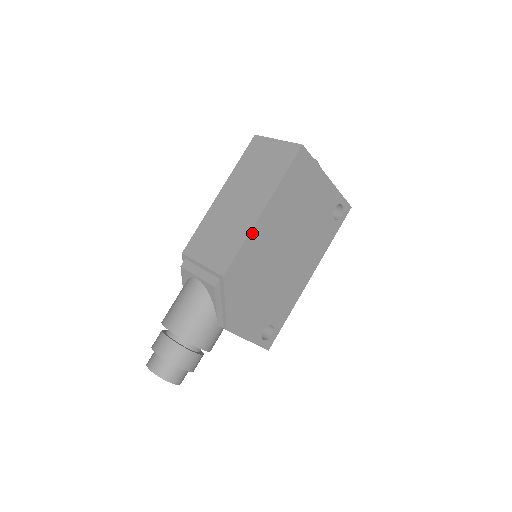
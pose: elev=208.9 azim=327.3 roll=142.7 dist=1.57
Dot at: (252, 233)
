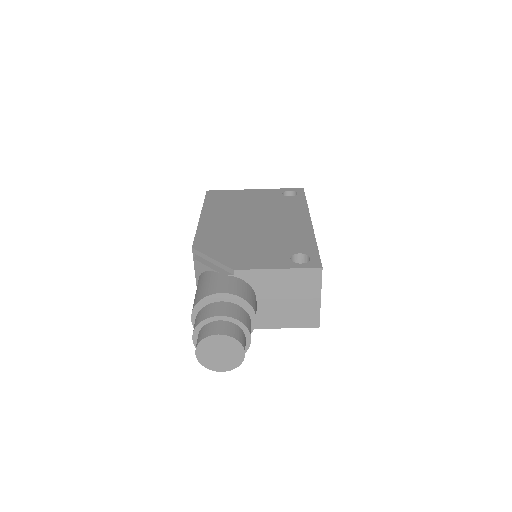
Dot at: (201, 225)
